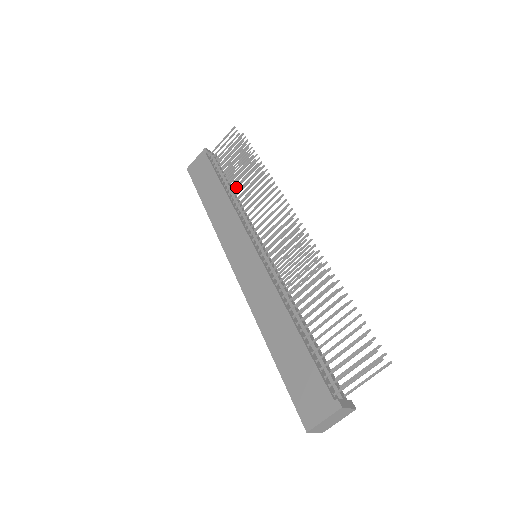
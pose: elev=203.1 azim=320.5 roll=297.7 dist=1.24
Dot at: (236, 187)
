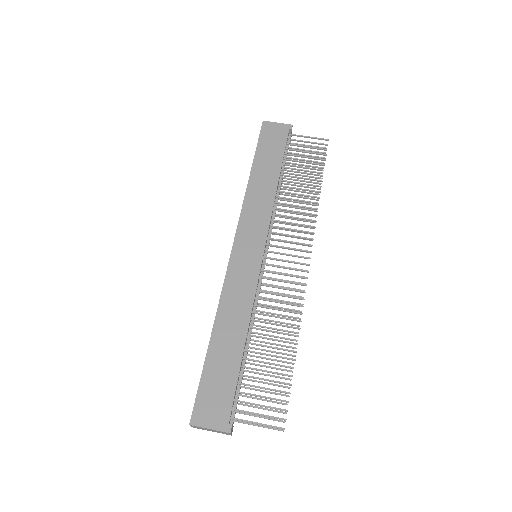
Dot at: occluded
